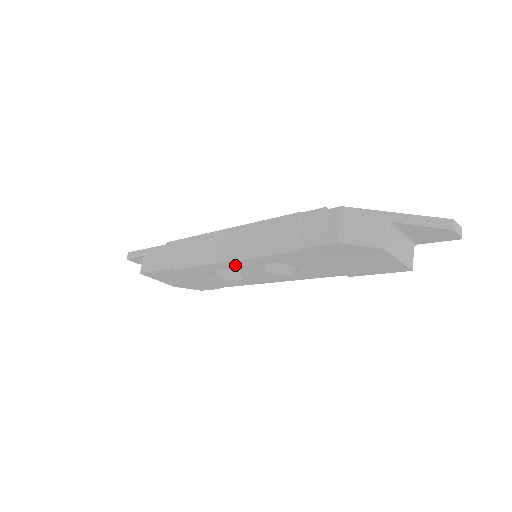
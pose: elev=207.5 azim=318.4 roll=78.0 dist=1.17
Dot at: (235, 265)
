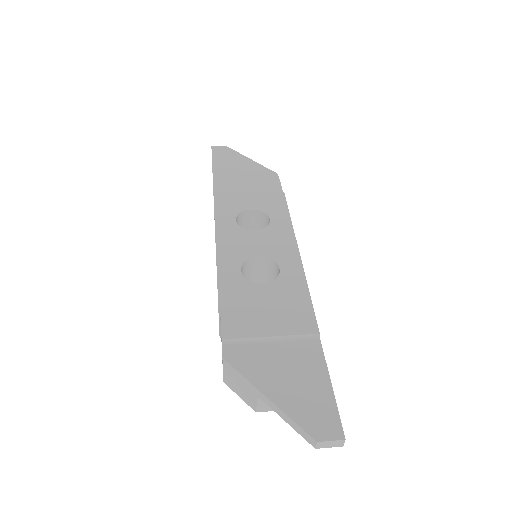
Dot at: occluded
